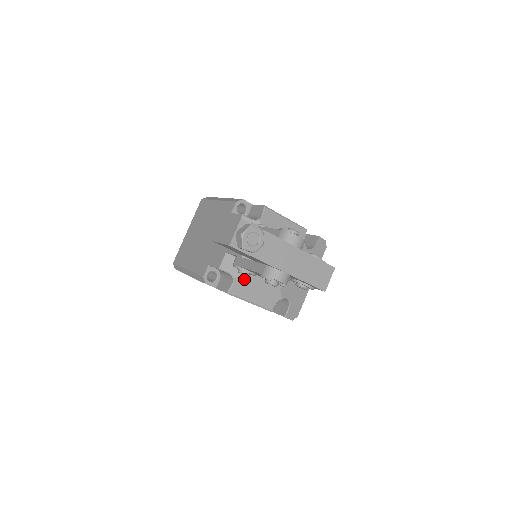
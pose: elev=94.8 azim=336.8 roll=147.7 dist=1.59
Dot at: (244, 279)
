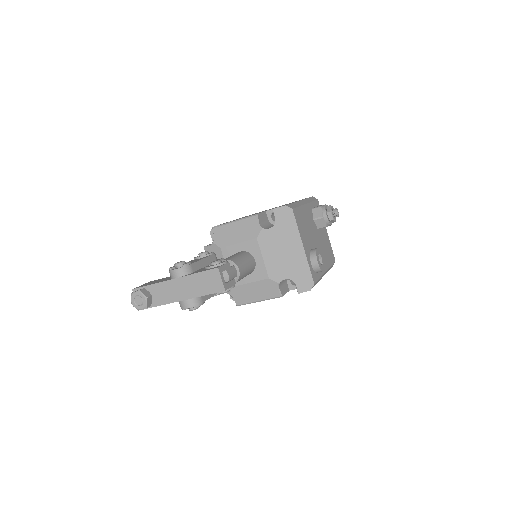
Dot at: (236, 290)
